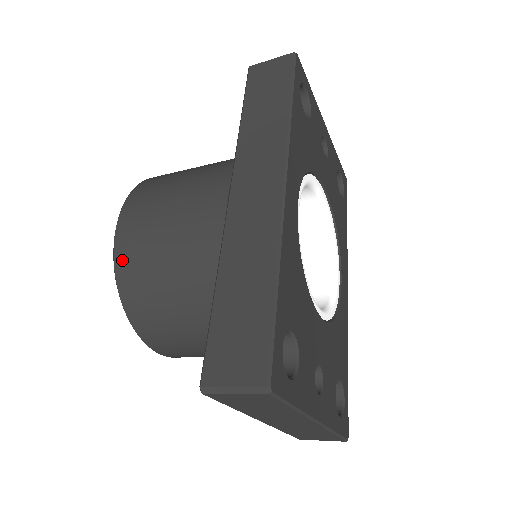
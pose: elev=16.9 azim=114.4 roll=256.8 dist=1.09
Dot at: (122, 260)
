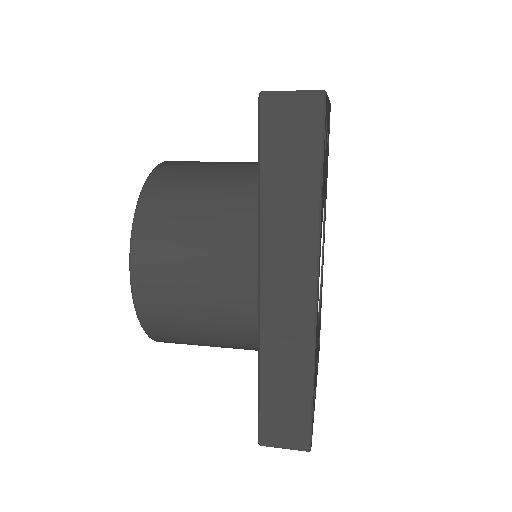
Dot at: (148, 321)
